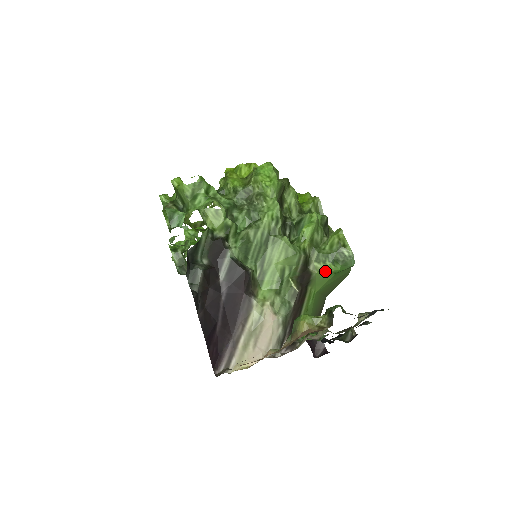
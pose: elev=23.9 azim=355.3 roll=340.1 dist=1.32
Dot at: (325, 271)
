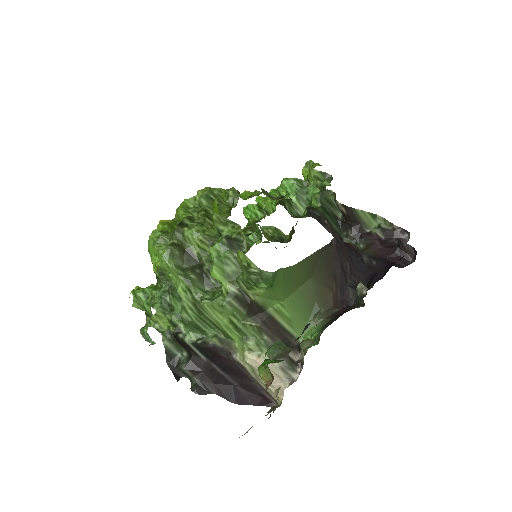
Dot at: (262, 292)
